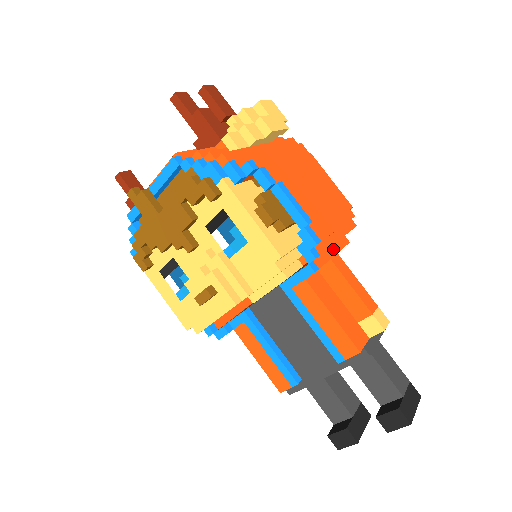
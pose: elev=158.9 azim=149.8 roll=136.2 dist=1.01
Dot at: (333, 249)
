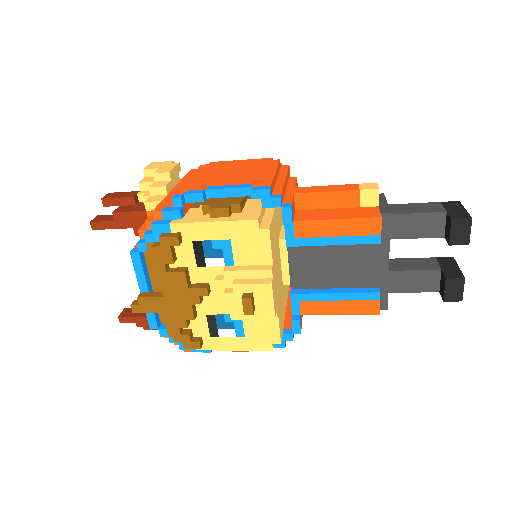
Dot at: (289, 188)
